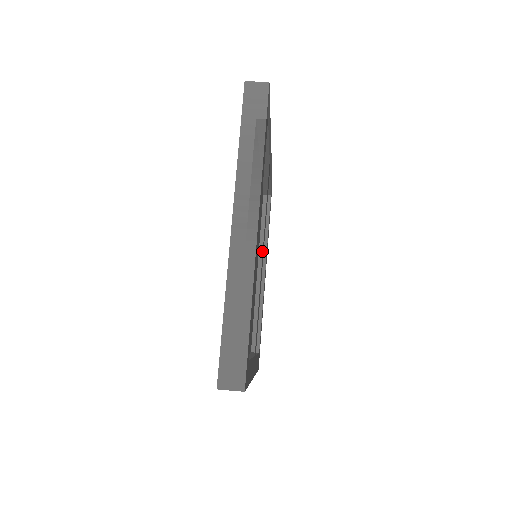
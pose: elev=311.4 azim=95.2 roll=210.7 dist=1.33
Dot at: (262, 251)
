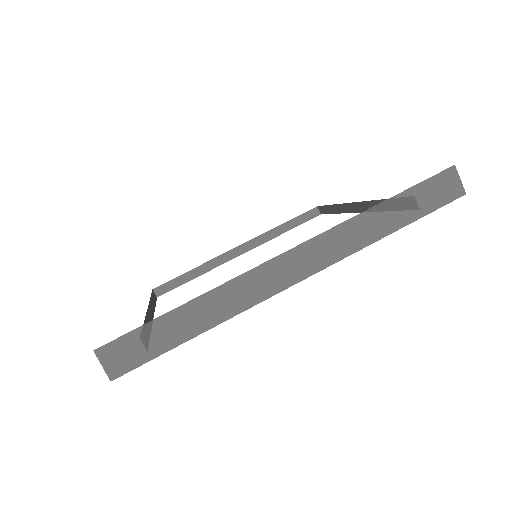
Dot at: (368, 205)
